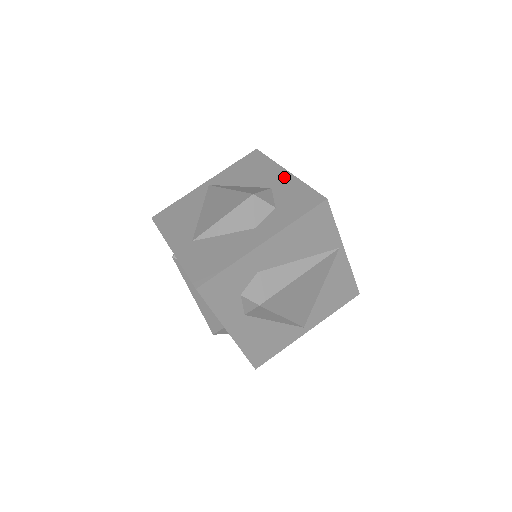
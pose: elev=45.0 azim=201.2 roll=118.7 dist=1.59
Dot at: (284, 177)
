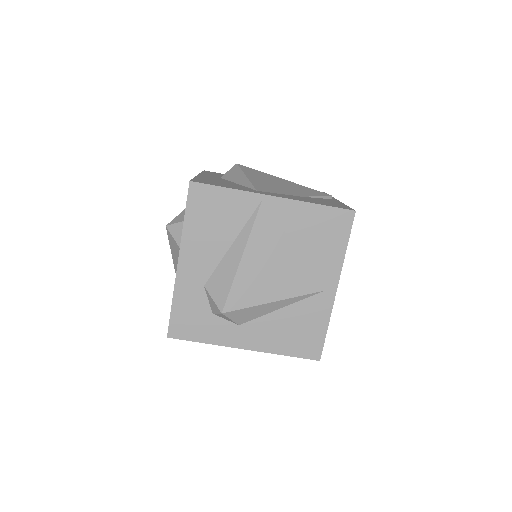
Dot at: occluded
